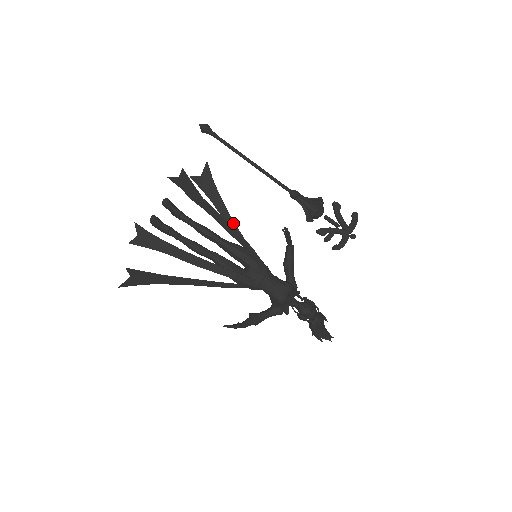
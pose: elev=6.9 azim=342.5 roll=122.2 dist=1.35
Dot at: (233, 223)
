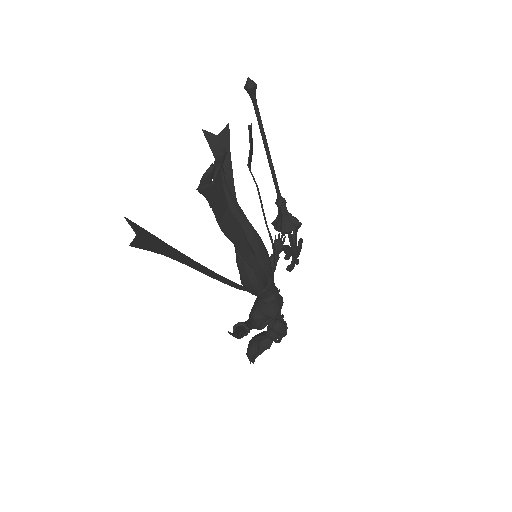
Dot at: occluded
